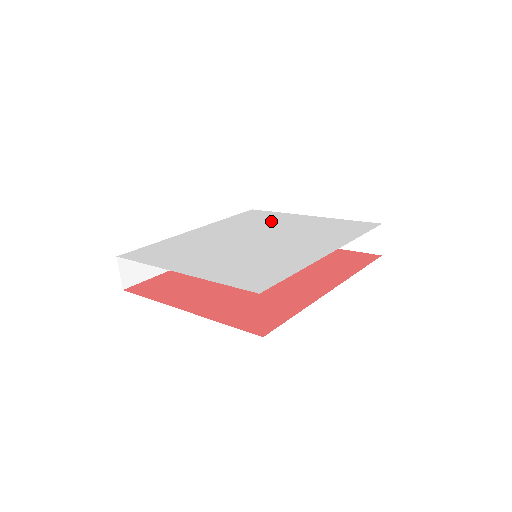
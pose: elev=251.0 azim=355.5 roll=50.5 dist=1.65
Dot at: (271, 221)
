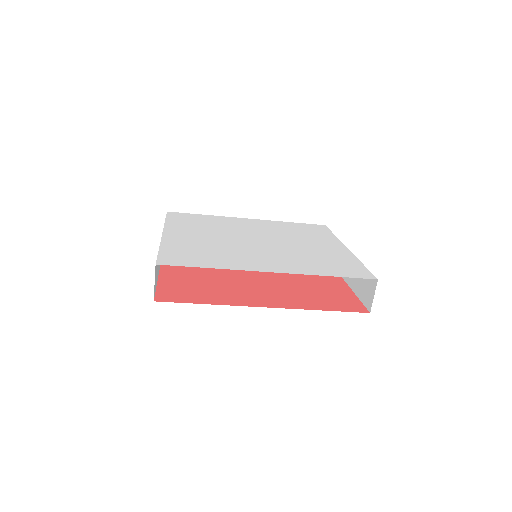
Dot at: (308, 237)
